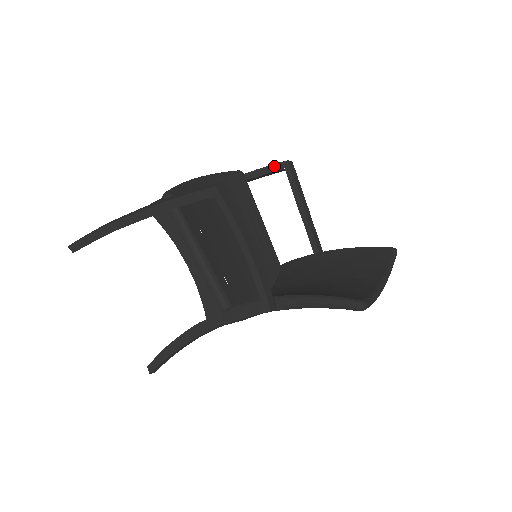
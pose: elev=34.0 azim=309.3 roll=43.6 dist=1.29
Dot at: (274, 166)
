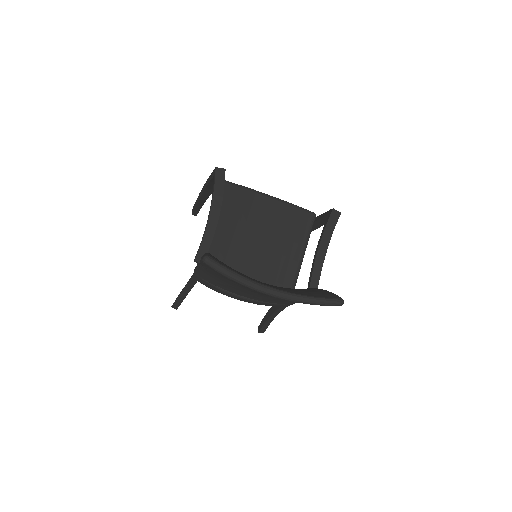
Dot at: (327, 212)
